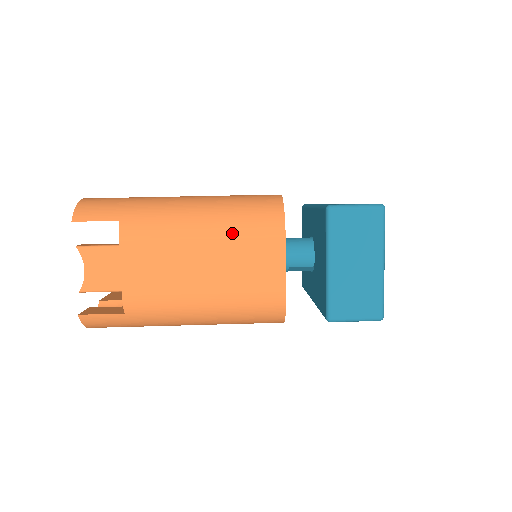
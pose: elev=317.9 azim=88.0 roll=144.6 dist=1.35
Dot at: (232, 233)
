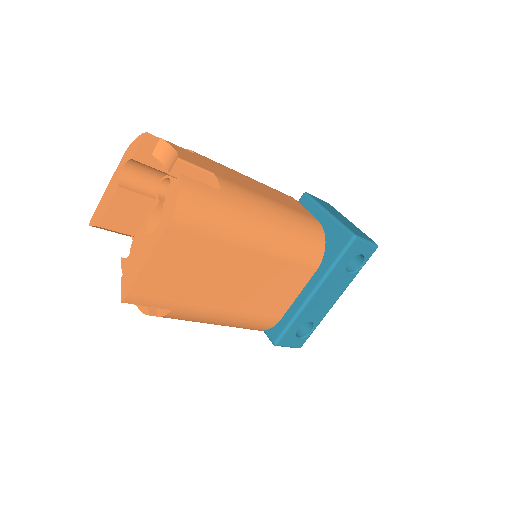
Dot at: (264, 184)
